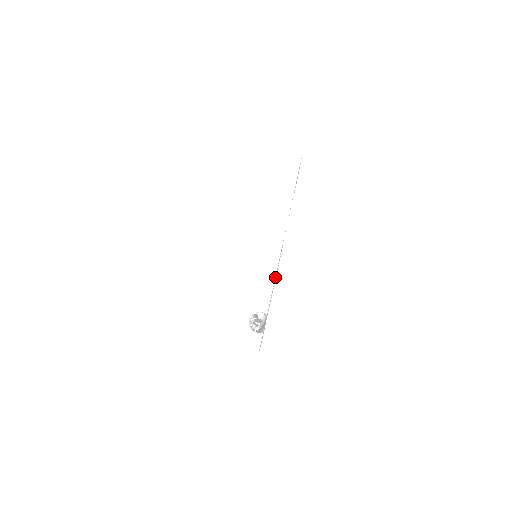
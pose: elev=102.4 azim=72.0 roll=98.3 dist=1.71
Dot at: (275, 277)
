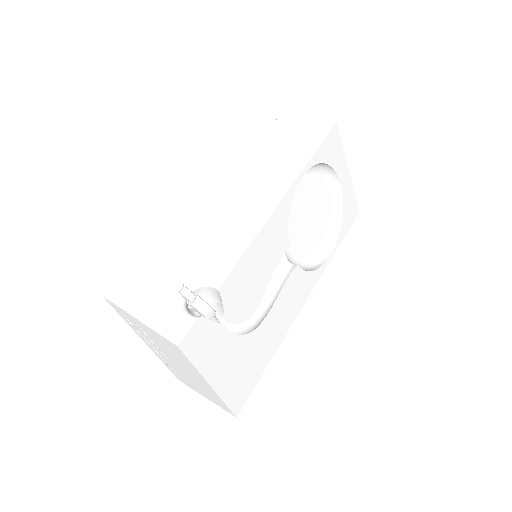
Dot at: (262, 261)
